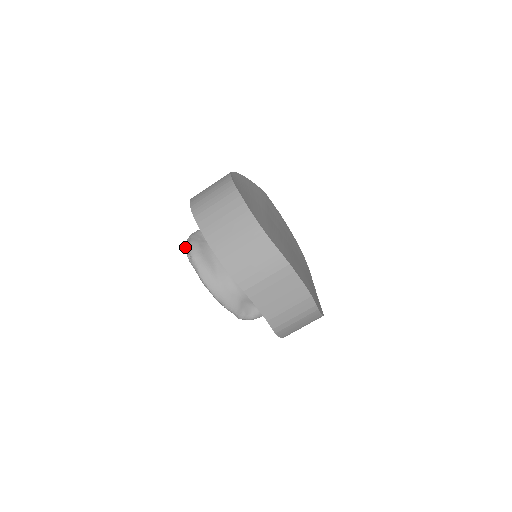
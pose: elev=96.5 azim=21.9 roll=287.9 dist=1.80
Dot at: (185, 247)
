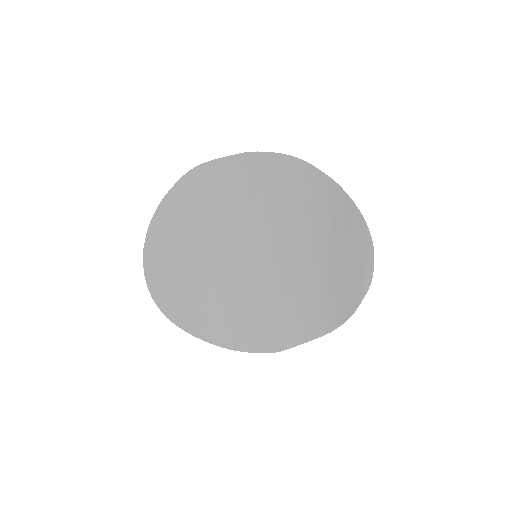
Dot at: occluded
